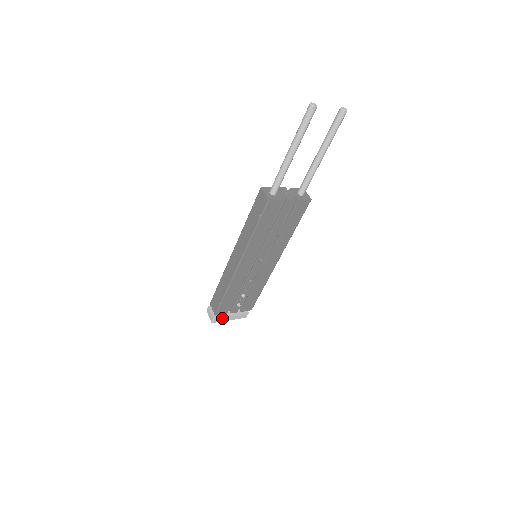
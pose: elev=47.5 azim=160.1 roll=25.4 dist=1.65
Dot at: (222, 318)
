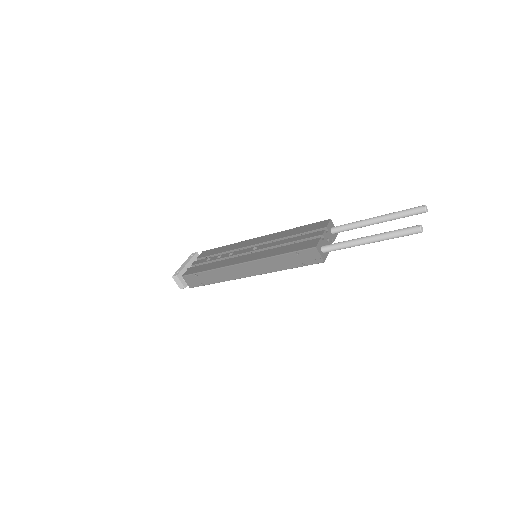
Dot at: occluded
